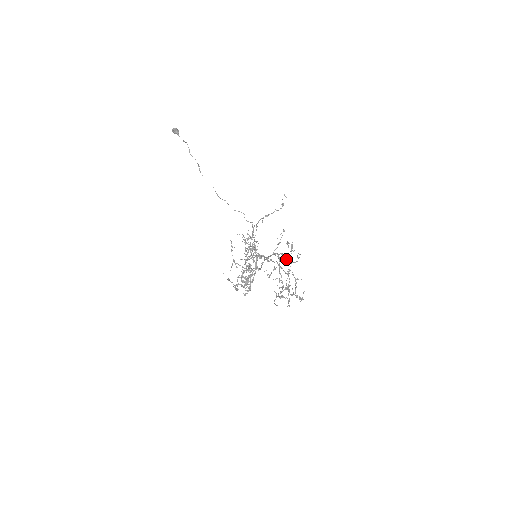
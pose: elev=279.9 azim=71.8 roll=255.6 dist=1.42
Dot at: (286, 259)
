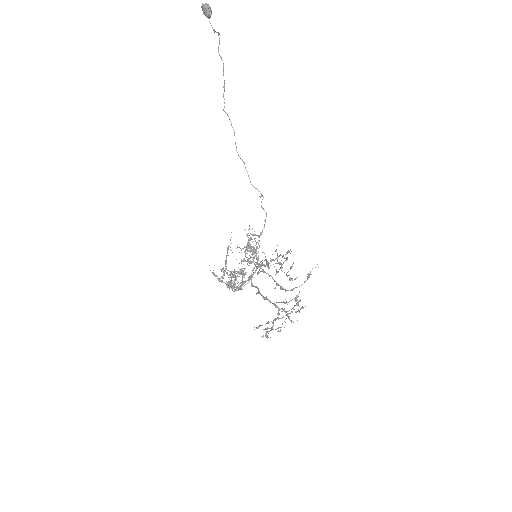
Dot at: occluded
